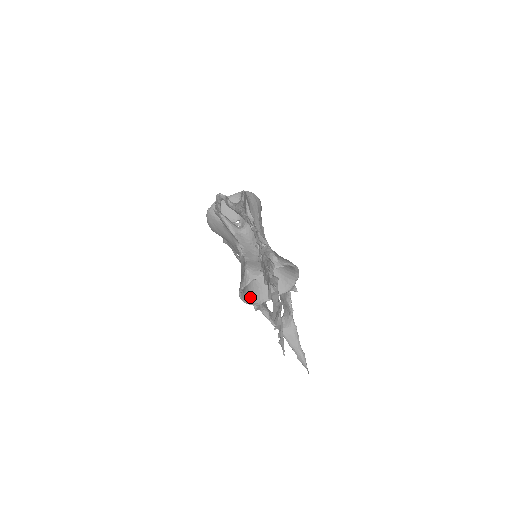
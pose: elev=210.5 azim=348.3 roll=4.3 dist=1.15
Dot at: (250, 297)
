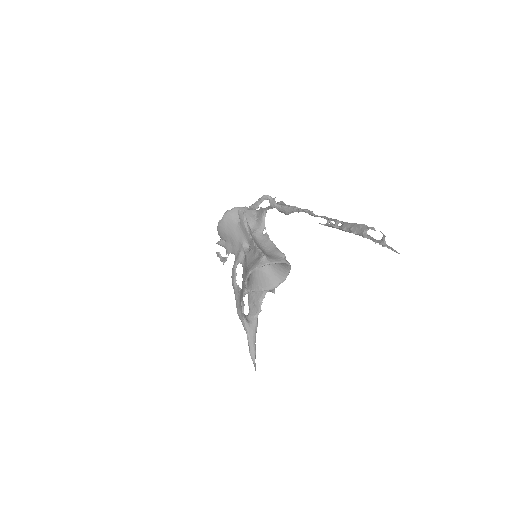
Dot at: (248, 282)
